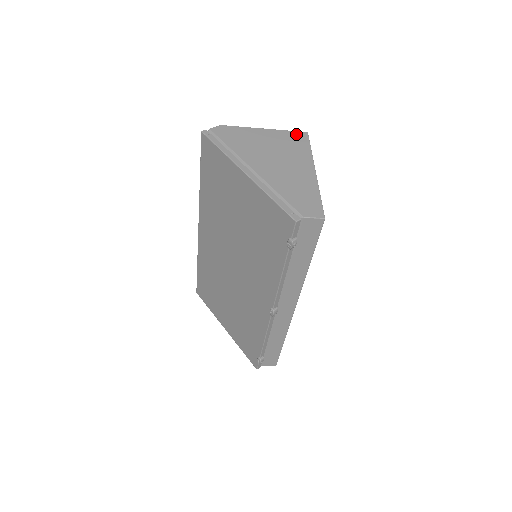
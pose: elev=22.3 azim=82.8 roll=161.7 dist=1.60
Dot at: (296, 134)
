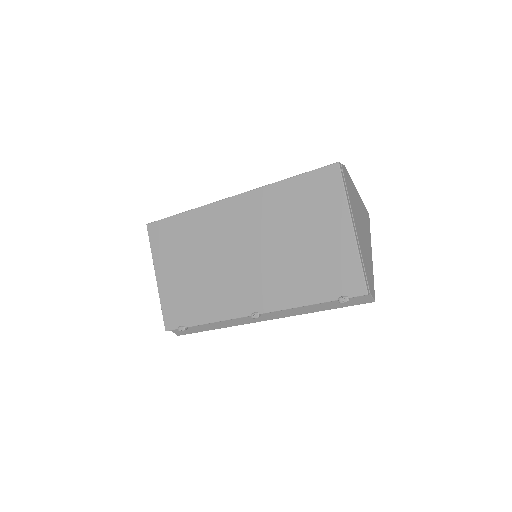
Dot at: (367, 212)
